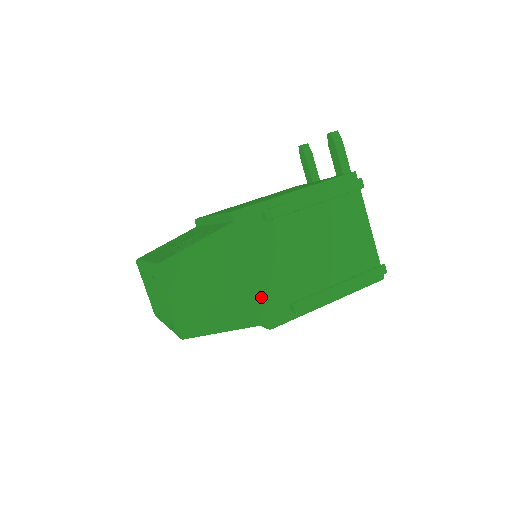
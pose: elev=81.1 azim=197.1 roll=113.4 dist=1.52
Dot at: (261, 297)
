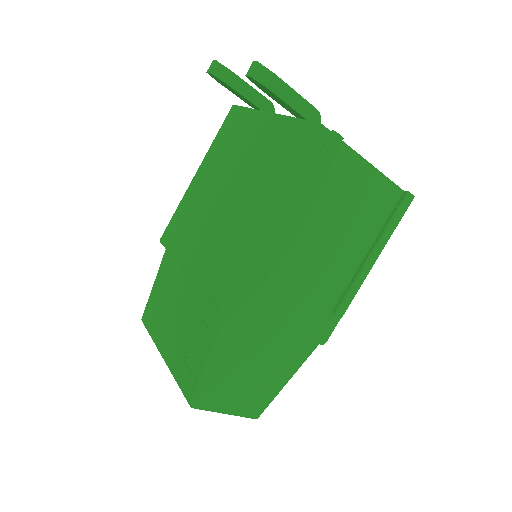
Dot at: (300, 332)
